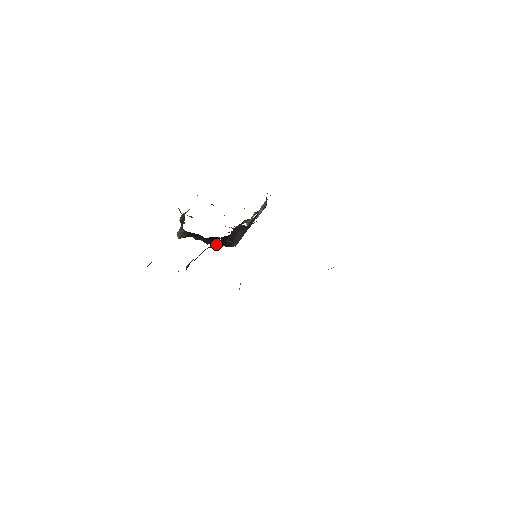
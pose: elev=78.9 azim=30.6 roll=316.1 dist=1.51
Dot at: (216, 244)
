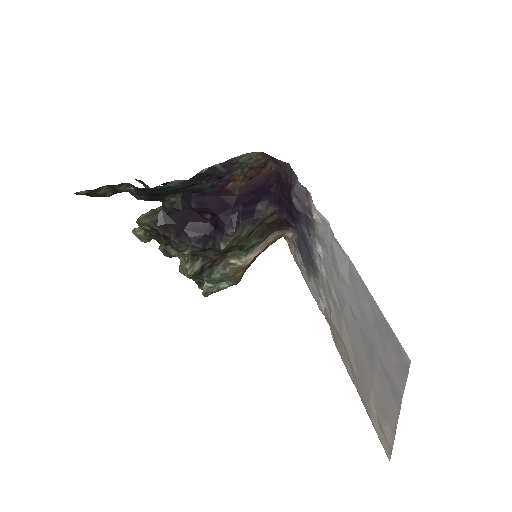
Dot at: (241, 187)
